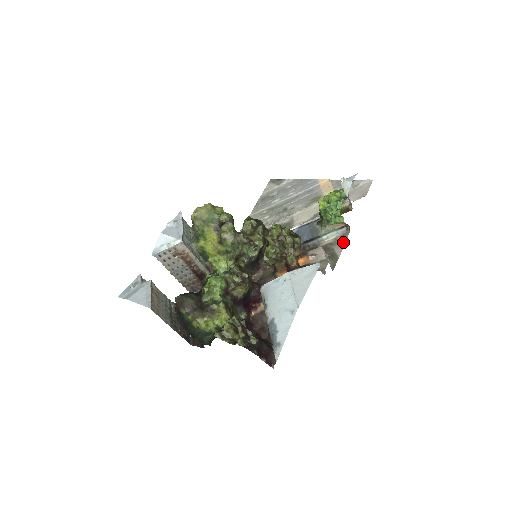
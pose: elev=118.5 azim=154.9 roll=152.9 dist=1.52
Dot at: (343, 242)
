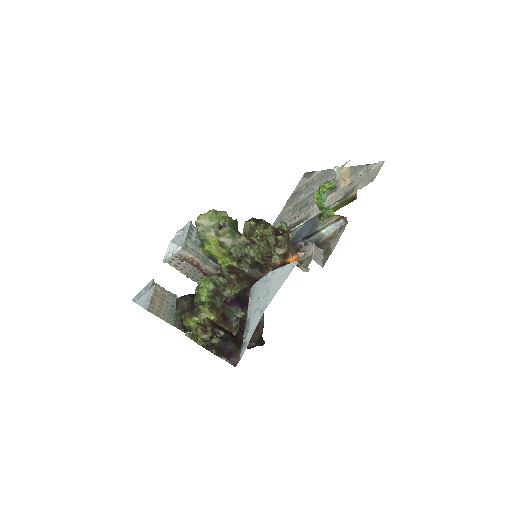
Dot at: (339, 235)
